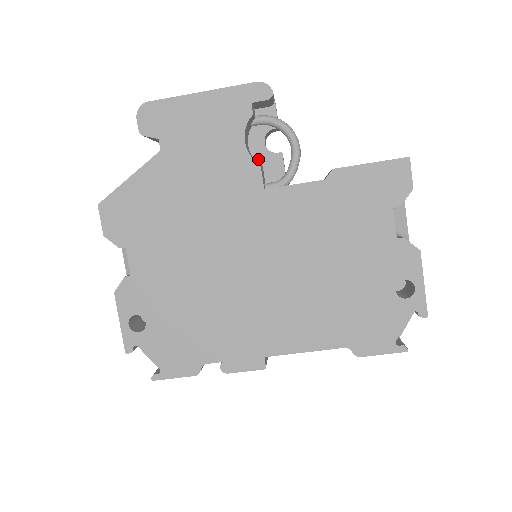
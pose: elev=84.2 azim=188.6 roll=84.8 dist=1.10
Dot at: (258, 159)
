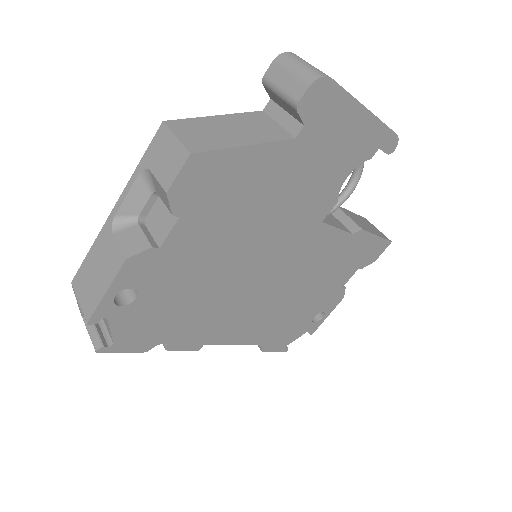
Dot at: occluded
